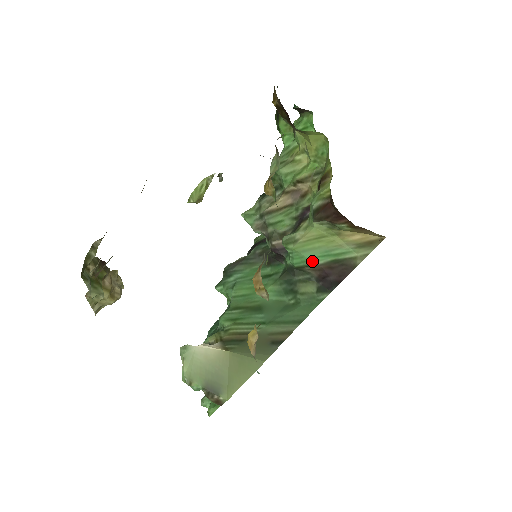
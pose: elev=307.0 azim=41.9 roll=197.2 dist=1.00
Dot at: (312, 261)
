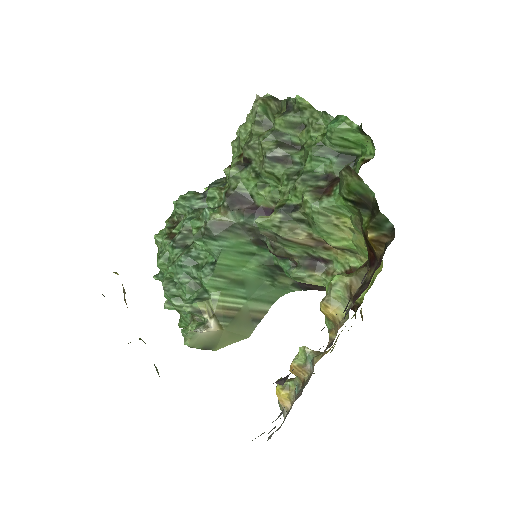
Dot at: occluded
